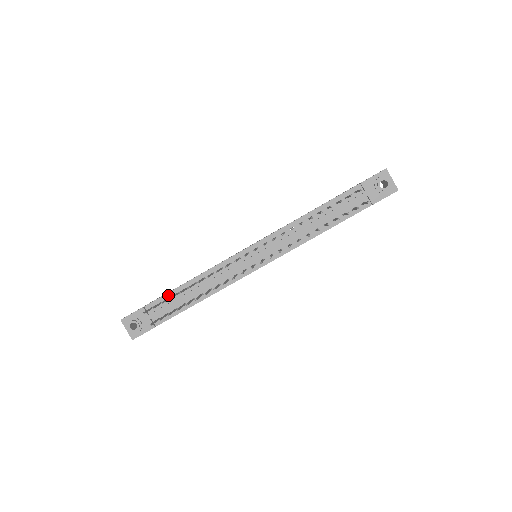
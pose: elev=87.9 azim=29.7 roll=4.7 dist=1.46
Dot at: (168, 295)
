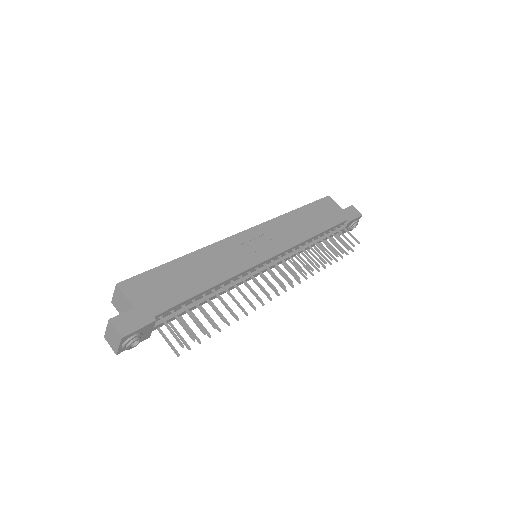
Dot at: (184, 303)
